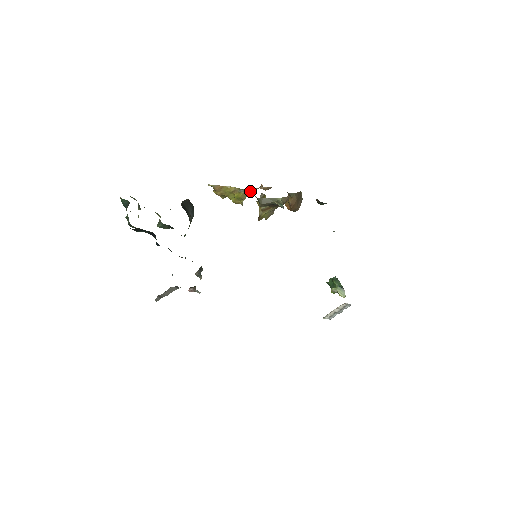
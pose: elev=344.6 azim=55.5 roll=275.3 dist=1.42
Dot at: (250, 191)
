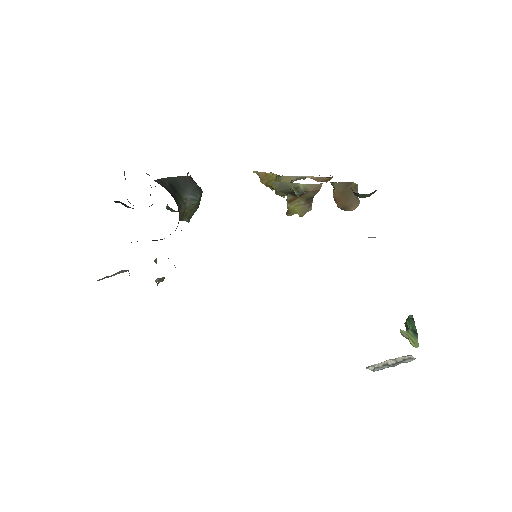
Dot at: (290, 179)
